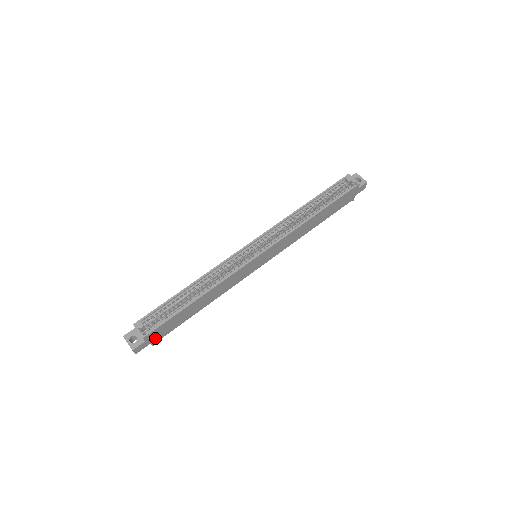
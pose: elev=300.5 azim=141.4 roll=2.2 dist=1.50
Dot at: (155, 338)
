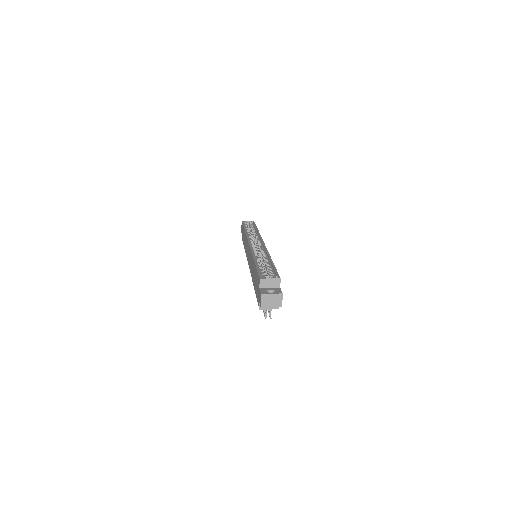
Dot at: occluded
